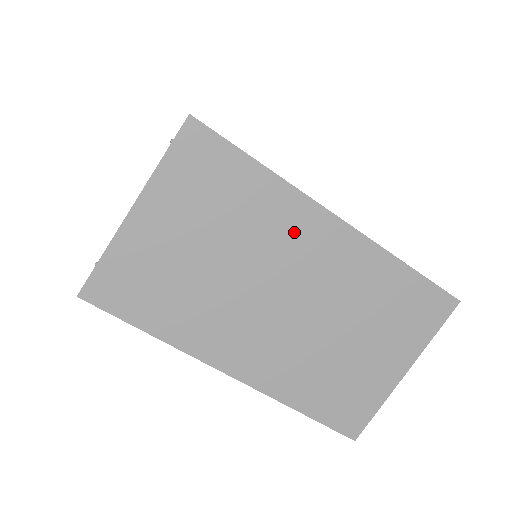
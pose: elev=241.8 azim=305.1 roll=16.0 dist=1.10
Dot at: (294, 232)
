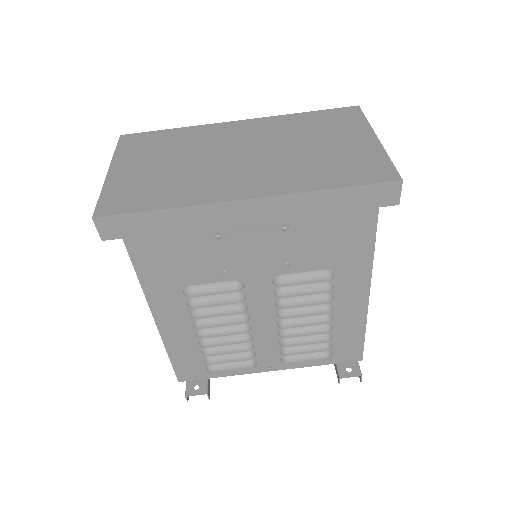
Dot at: (218, 135)
